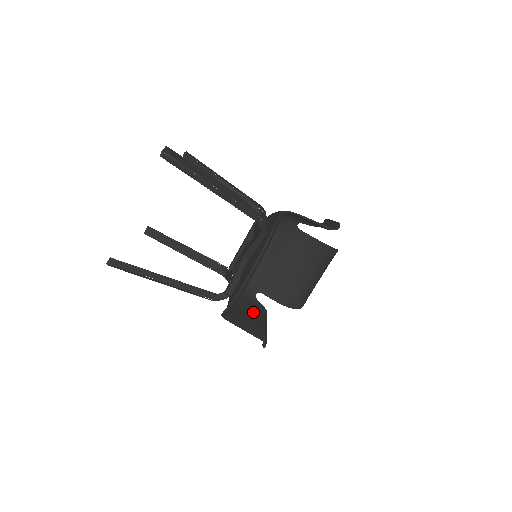
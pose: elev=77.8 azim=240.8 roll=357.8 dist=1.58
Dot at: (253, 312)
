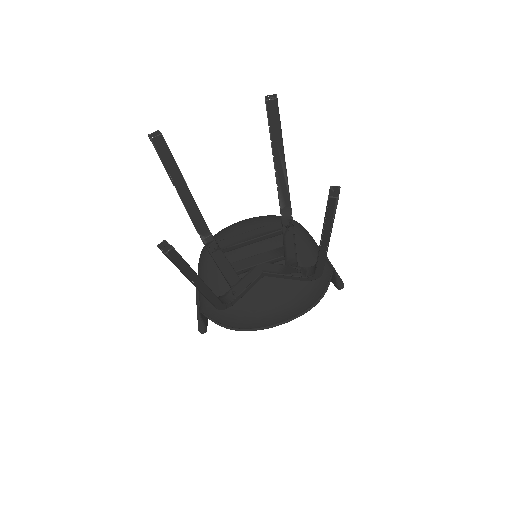
Dot at: occluded
